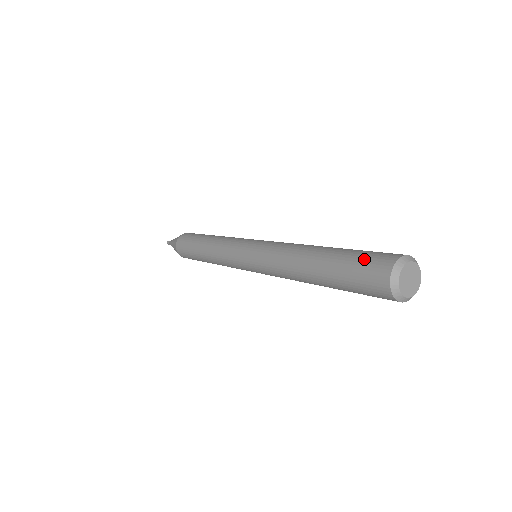
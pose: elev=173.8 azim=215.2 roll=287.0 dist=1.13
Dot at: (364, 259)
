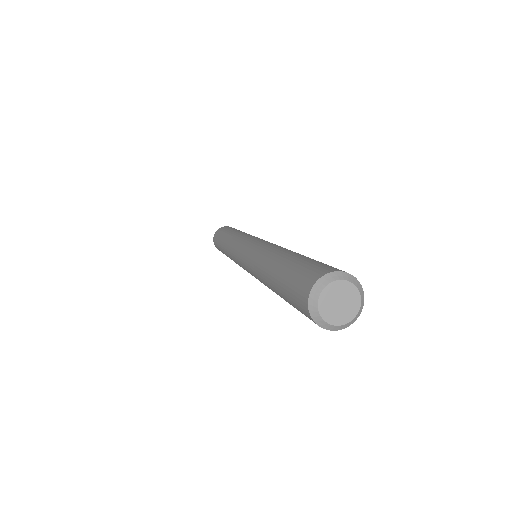
Dot at: (318, 263)
